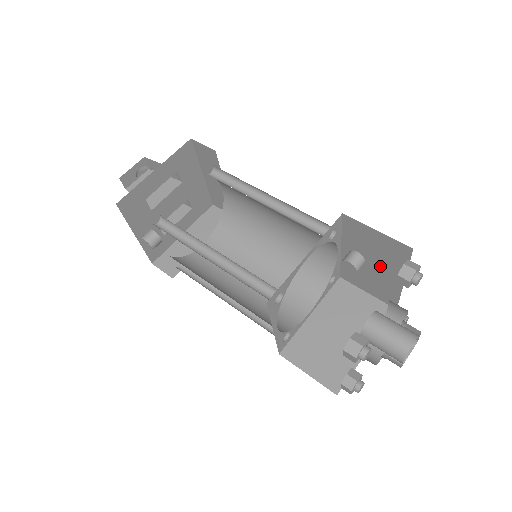
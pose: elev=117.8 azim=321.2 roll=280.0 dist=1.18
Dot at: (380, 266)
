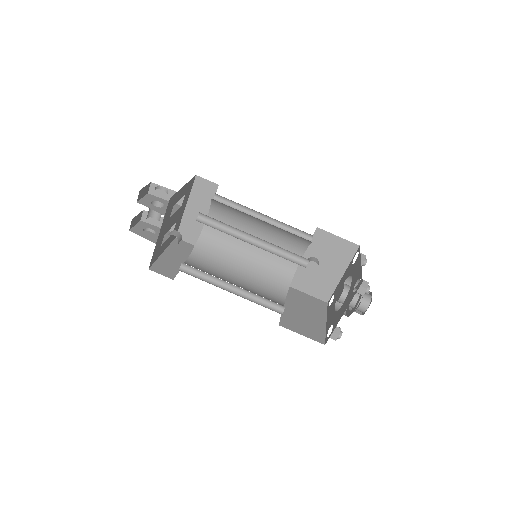
Dot at: (329, 266)
